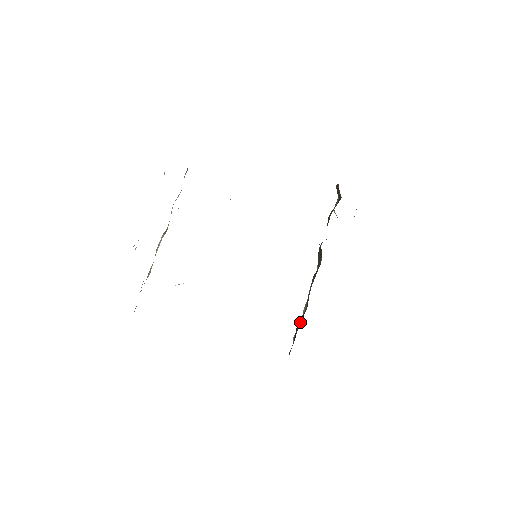
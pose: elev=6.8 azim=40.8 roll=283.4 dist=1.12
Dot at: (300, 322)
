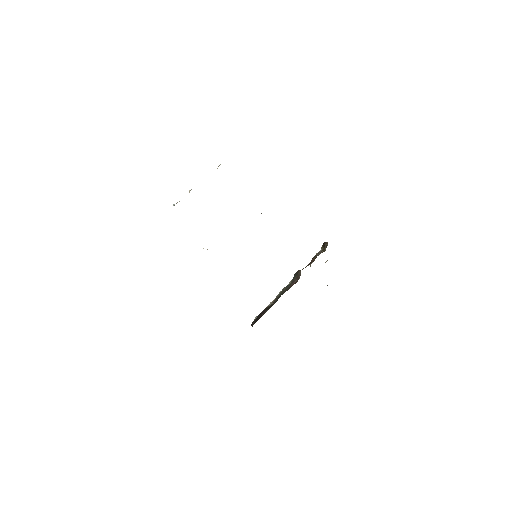
Dot at: (267, 310)
